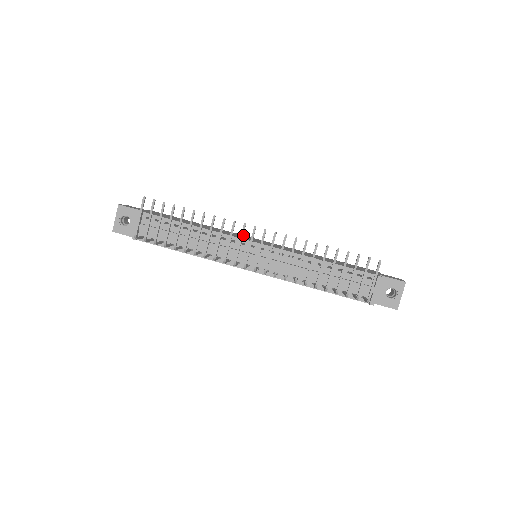
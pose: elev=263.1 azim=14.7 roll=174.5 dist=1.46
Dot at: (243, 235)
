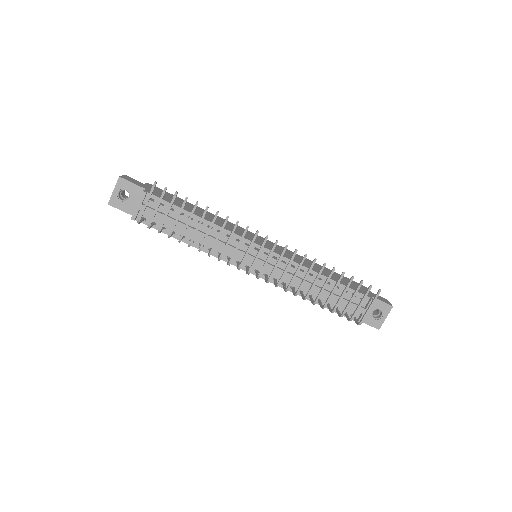
Dot at: occluded
